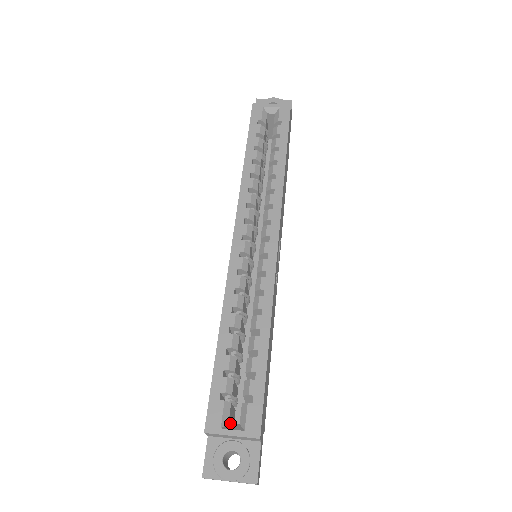
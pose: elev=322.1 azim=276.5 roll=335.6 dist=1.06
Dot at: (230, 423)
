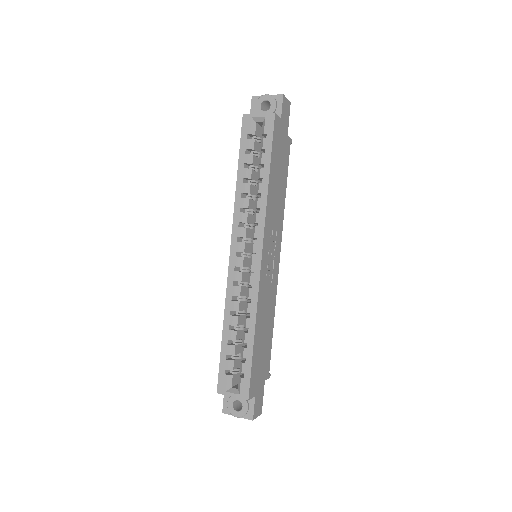
Dot at: (232, 388)
